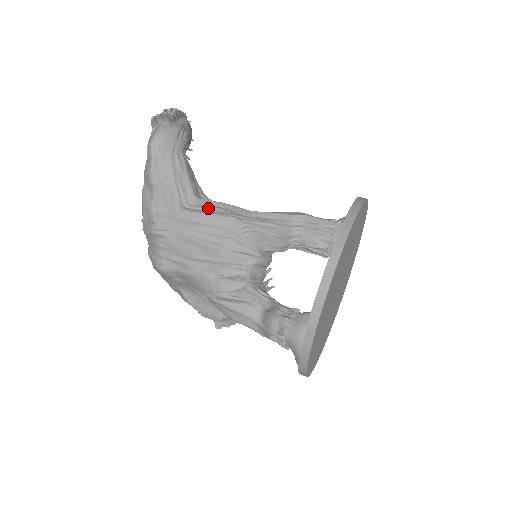
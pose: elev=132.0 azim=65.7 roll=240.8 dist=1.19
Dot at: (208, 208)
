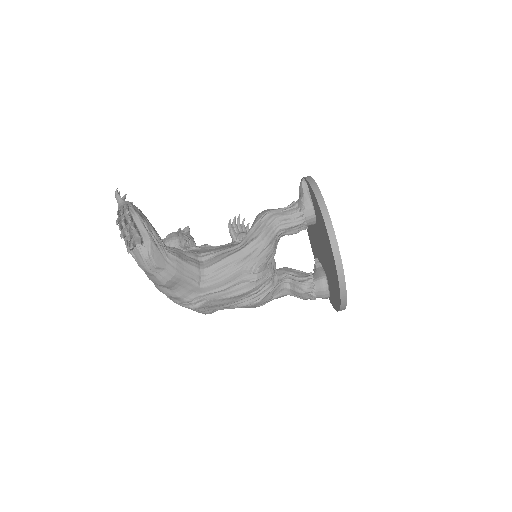
Dot at: (219, 273)
